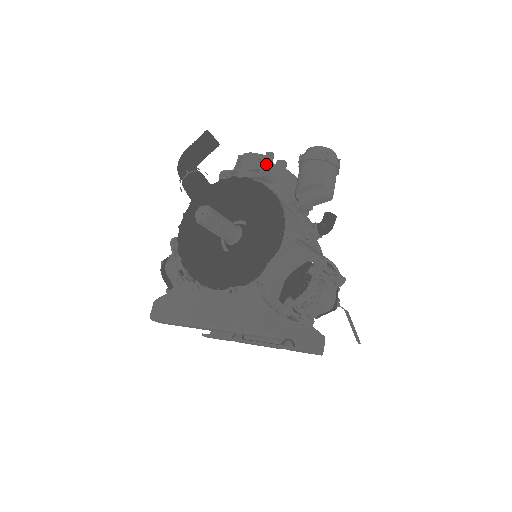
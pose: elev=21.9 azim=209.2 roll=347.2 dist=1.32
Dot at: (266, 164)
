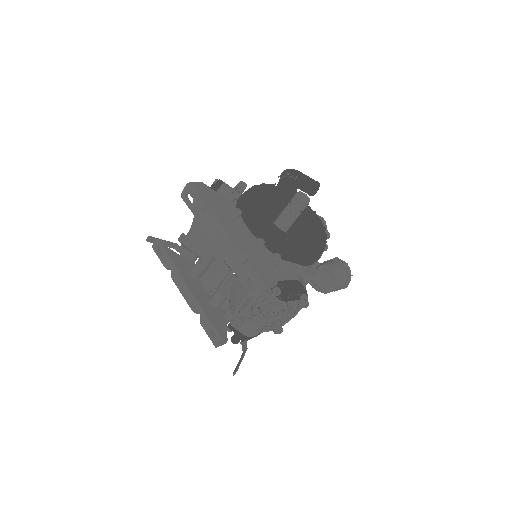
Dot at: occluded
